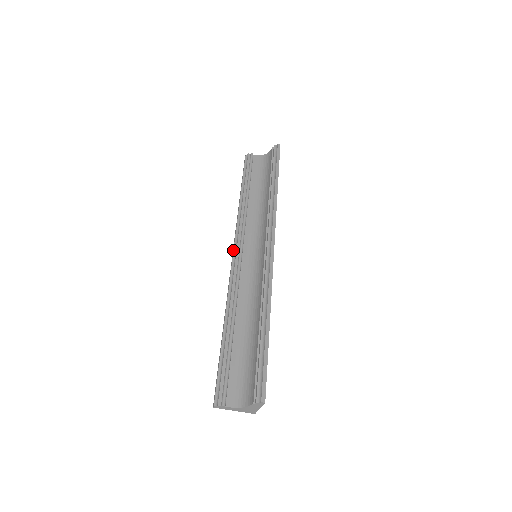
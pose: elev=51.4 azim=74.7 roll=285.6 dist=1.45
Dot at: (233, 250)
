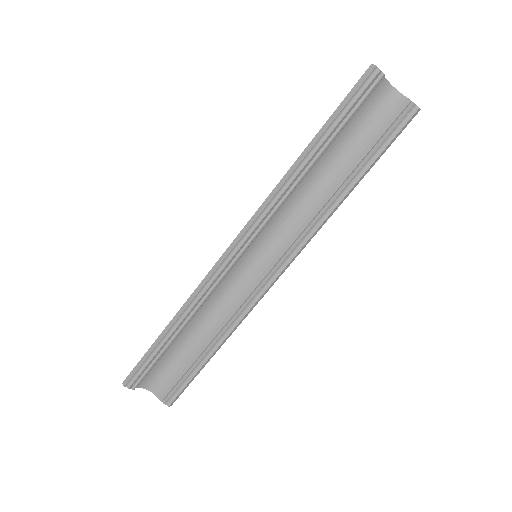
Dot at: (239, 240)
